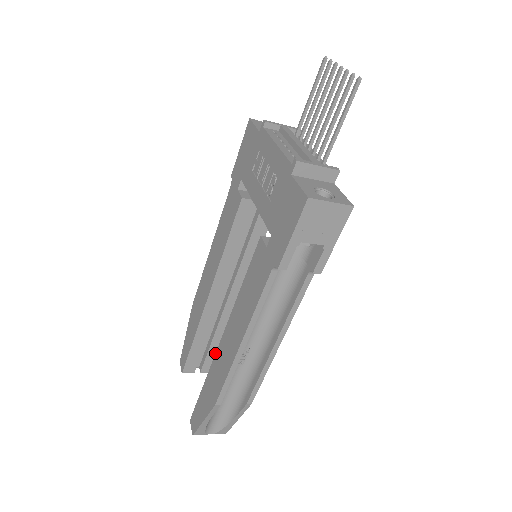
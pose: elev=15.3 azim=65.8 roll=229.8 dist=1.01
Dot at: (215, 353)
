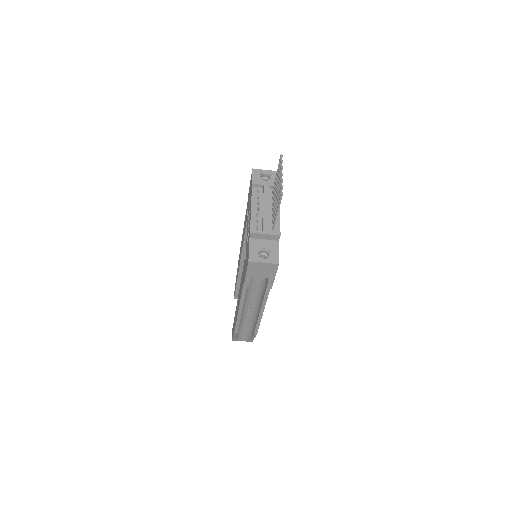
Dot at: occluded
